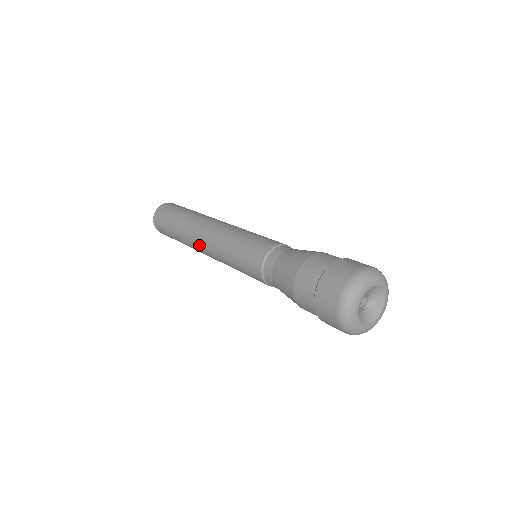
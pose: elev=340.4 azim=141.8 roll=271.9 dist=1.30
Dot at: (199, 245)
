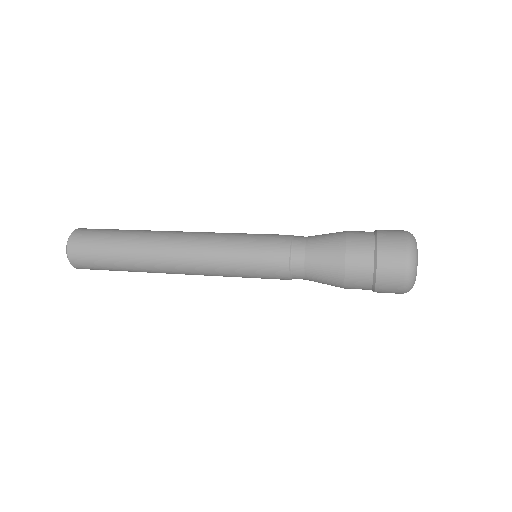
Dot at: (174, 267)
